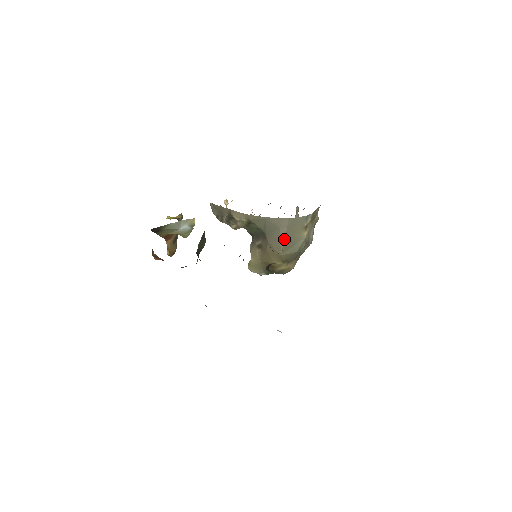
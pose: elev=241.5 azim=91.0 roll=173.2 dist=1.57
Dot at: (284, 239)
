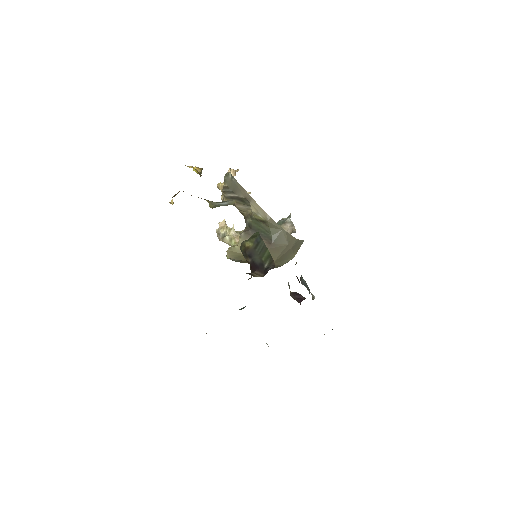
Dot at: (284, 254)
